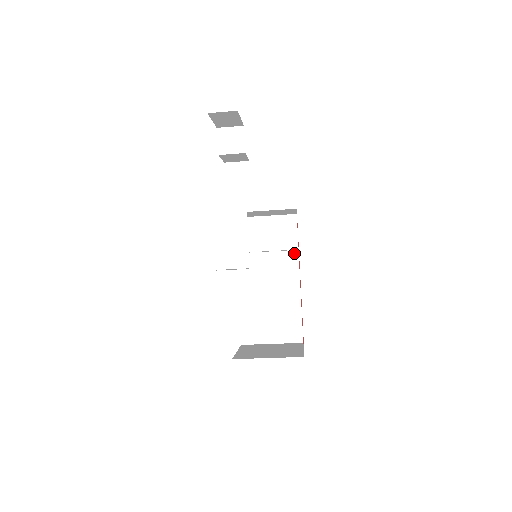
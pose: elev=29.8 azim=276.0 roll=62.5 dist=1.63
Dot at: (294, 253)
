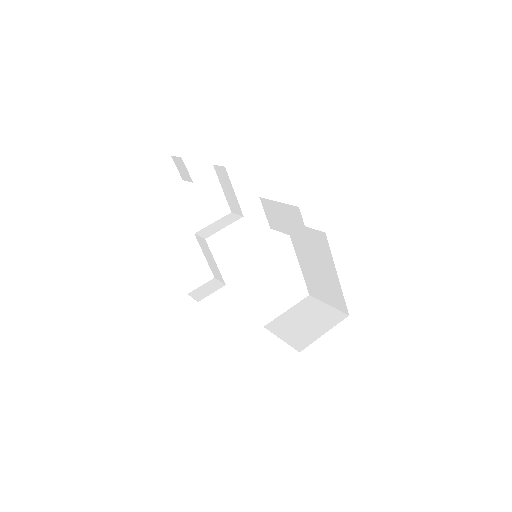
Dot at: (323, 234)
